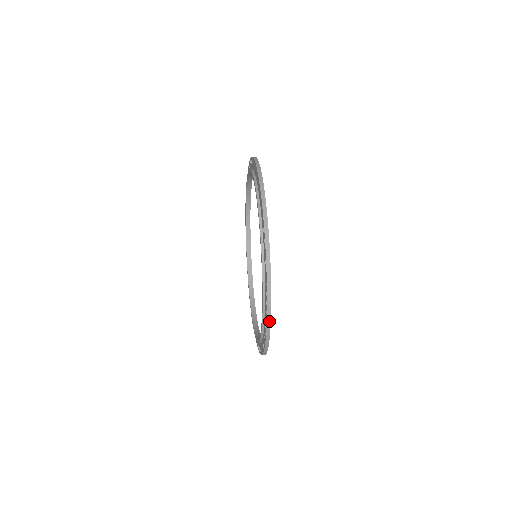
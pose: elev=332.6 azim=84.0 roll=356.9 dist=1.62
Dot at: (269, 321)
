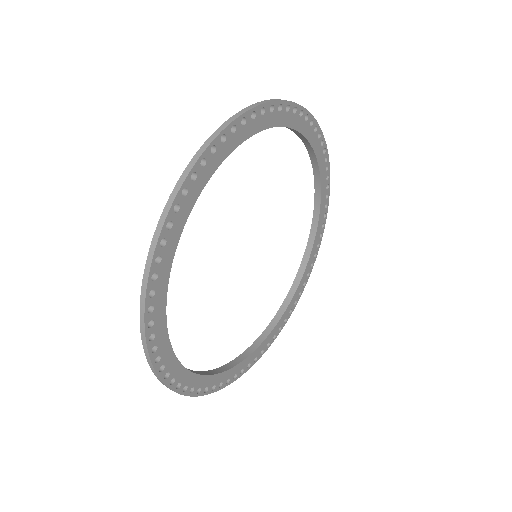
Dot at: (147, 273)
